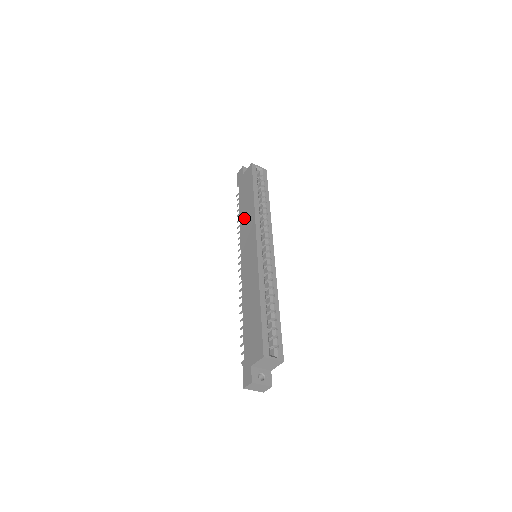
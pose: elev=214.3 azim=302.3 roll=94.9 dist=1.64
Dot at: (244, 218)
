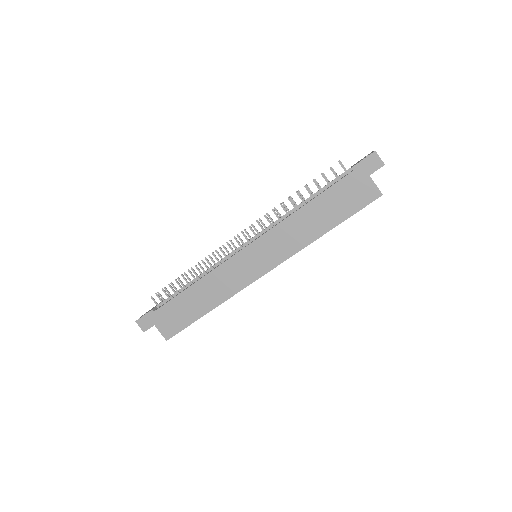
Dot at: (298, 224)
